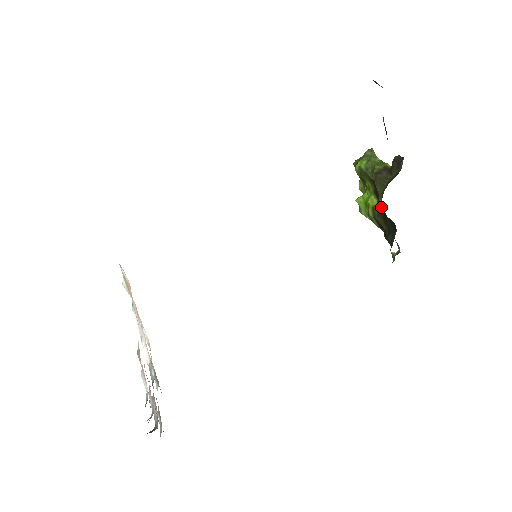
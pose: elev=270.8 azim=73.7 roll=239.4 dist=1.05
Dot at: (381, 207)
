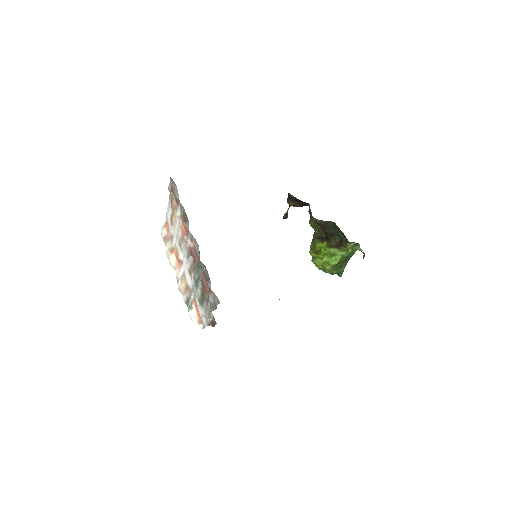
Dot at: (327, 236)
